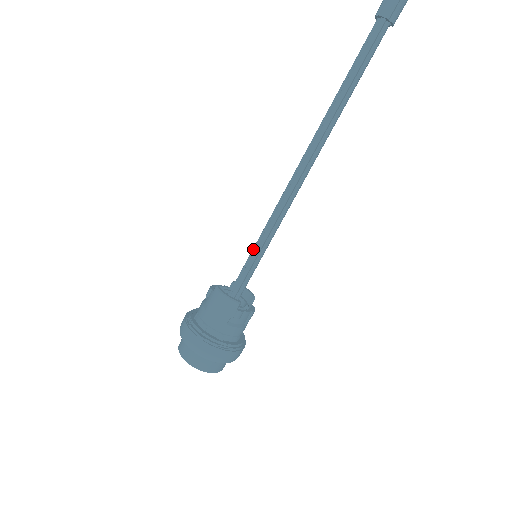
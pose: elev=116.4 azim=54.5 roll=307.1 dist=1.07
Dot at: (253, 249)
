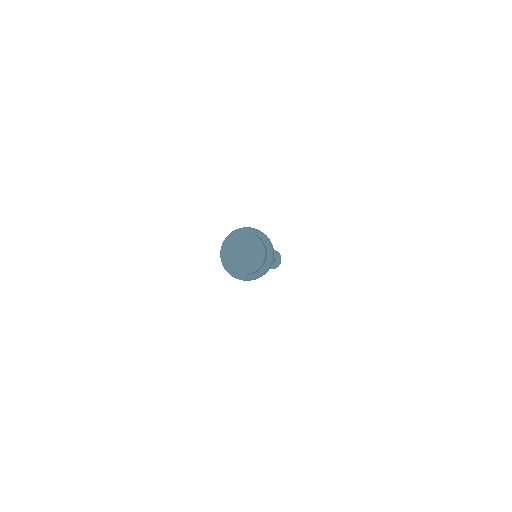
Dot at: occluded
